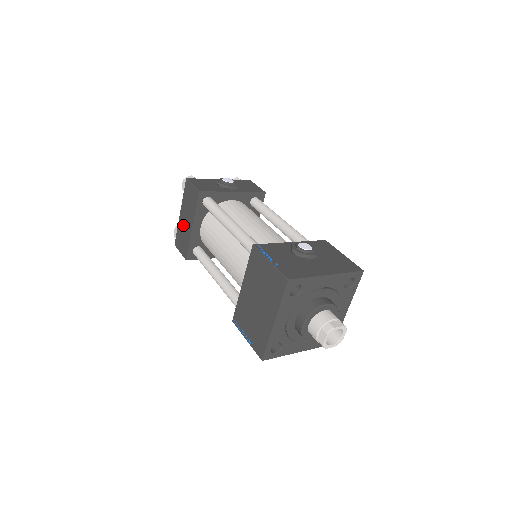
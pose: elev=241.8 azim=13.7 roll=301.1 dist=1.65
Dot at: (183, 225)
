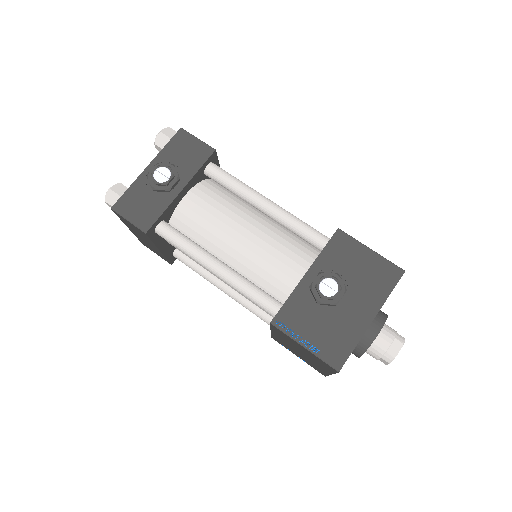
Dot at: occluded
